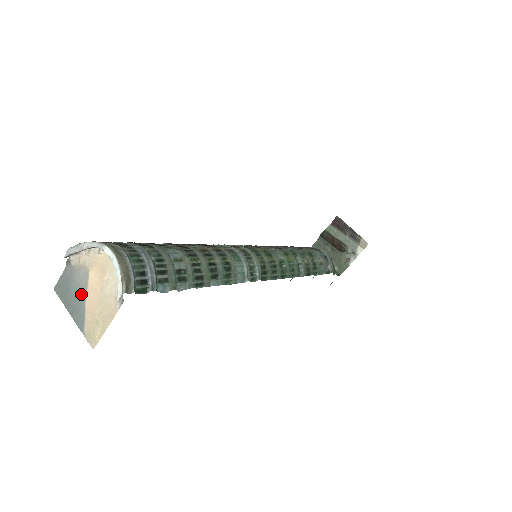
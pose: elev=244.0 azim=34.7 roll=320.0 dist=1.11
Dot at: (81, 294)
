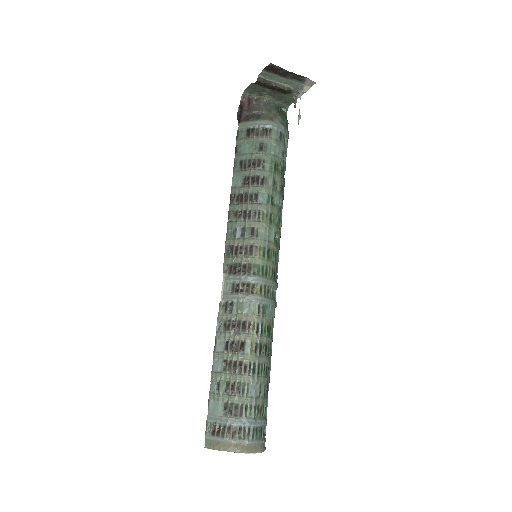
Dot at: occluded
